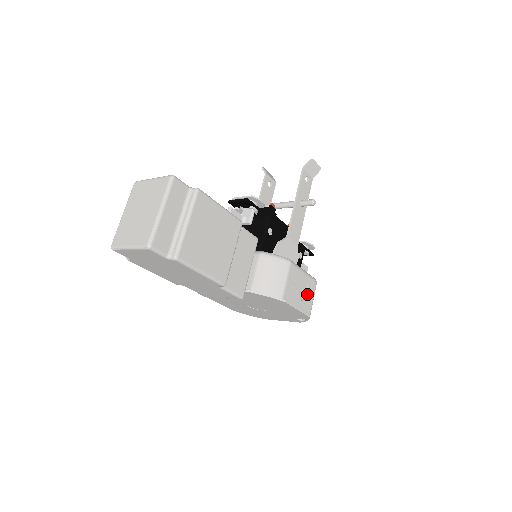
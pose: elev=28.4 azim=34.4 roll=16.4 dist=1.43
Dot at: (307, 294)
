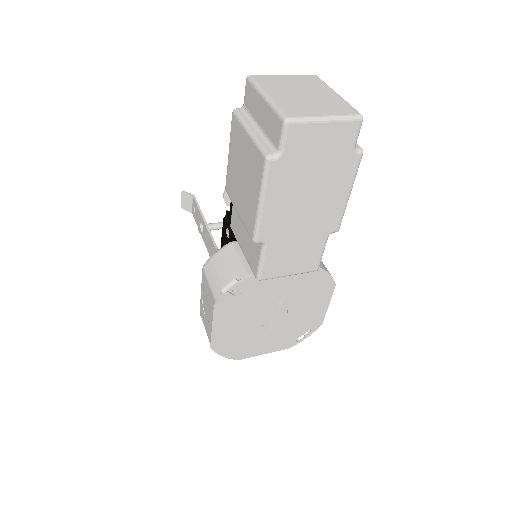
Dot at: occluded
